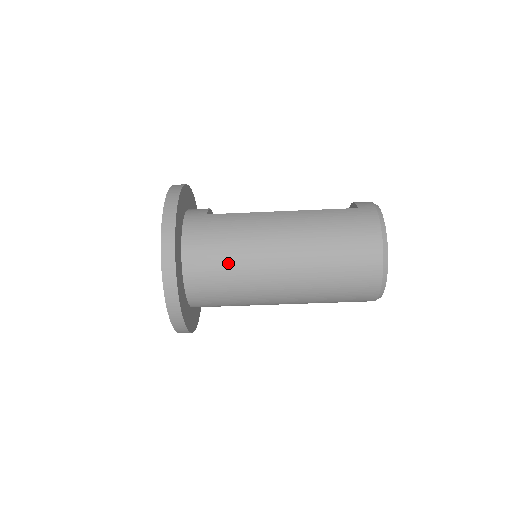
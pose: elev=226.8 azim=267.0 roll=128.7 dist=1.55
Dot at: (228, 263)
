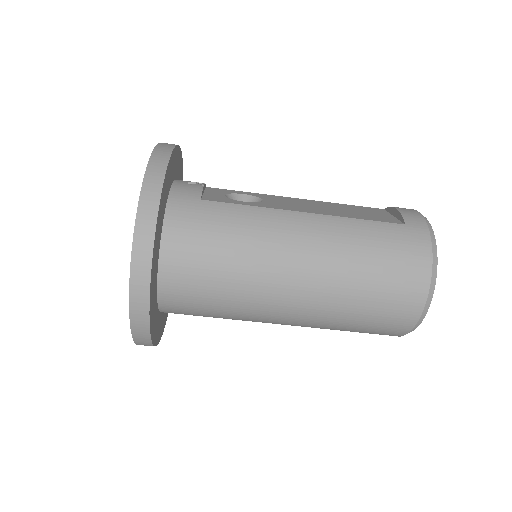
Dot at: (222, 279)
